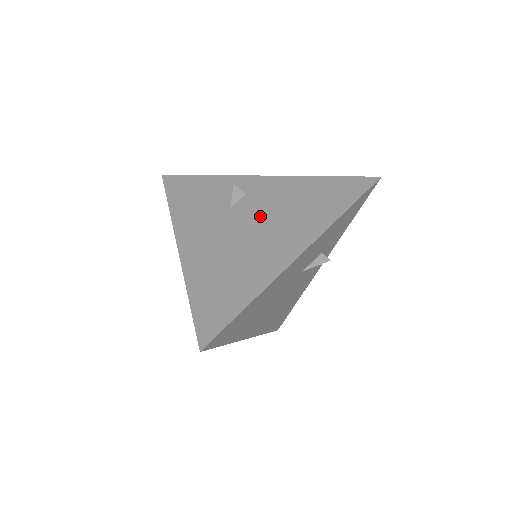
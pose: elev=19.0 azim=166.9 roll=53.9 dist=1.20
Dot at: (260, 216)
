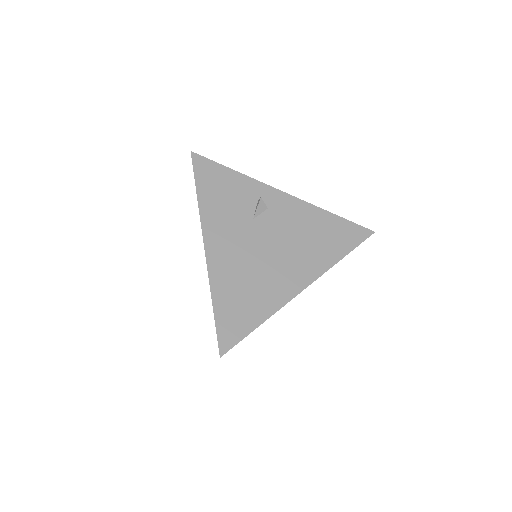
Dot at: (277, 238)
